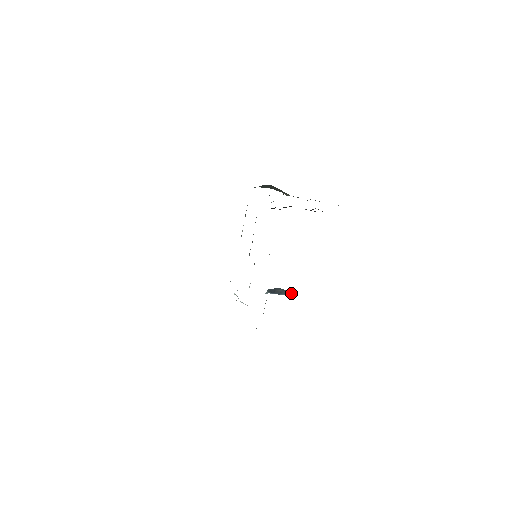
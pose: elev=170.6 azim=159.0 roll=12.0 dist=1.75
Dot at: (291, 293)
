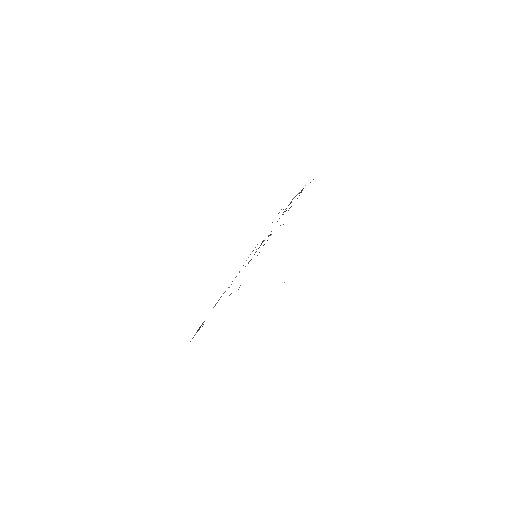
Dot at: occluded
